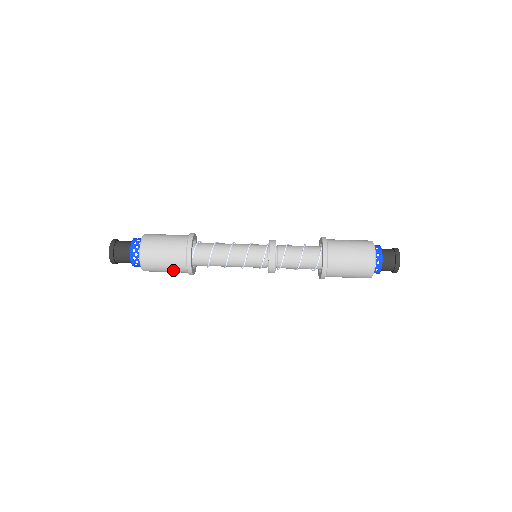
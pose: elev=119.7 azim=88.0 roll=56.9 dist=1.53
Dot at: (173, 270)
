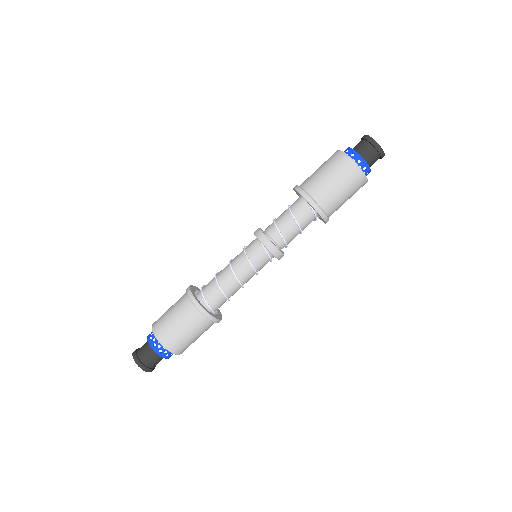
Dot at: occluded
